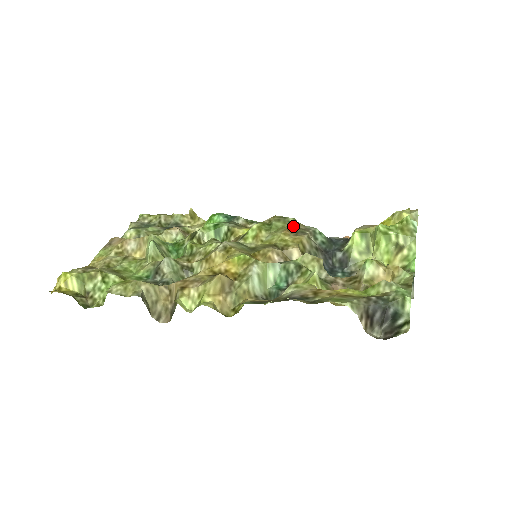
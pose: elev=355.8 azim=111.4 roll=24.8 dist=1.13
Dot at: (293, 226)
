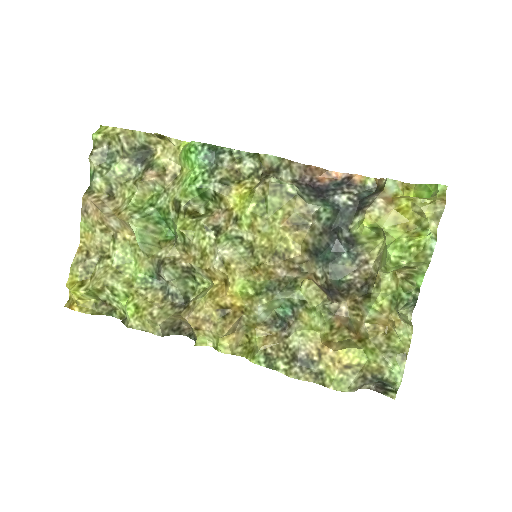
Dot at: (293, 212)
